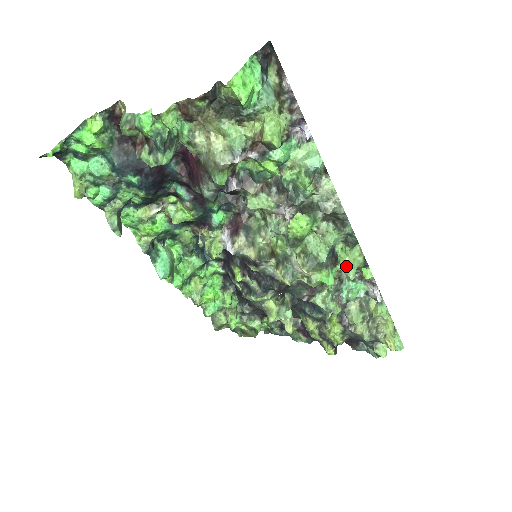
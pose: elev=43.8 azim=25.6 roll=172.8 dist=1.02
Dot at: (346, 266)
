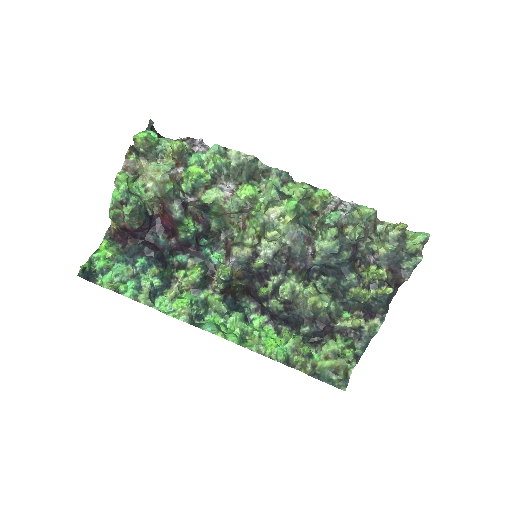
Dot at: (297, 191)
